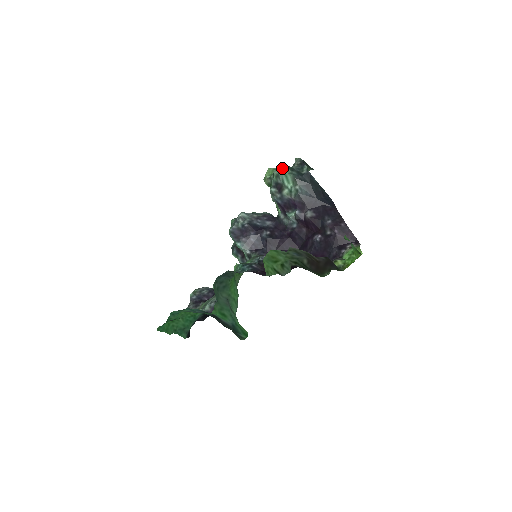
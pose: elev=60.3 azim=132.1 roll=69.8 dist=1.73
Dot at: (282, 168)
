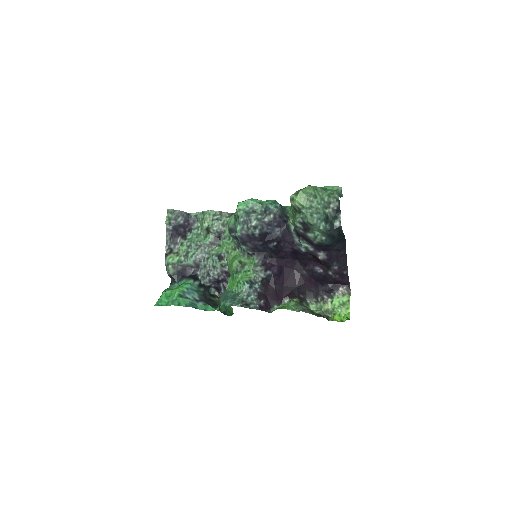
Dot at: (319, 221)
